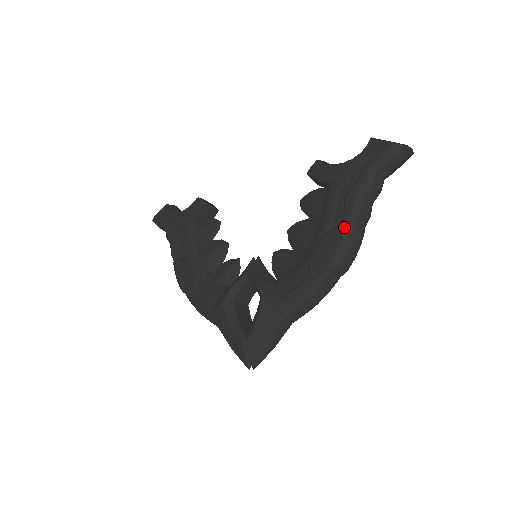
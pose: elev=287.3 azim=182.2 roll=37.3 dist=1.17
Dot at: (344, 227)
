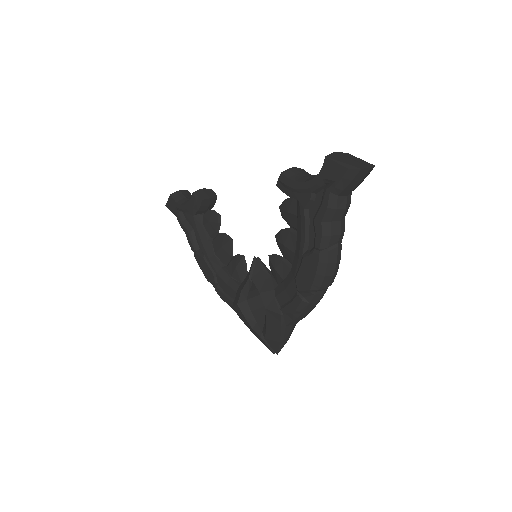
Dot at: (317, 254)
